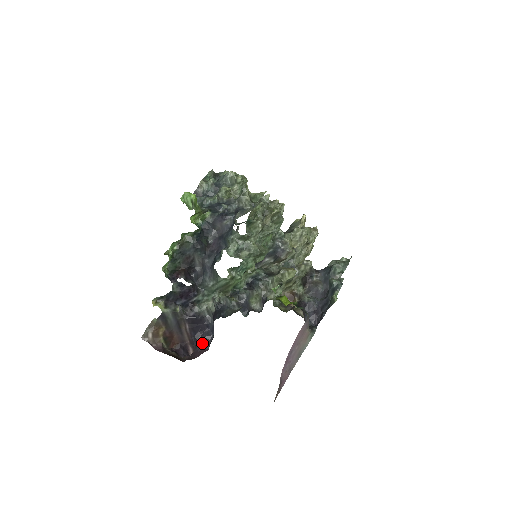
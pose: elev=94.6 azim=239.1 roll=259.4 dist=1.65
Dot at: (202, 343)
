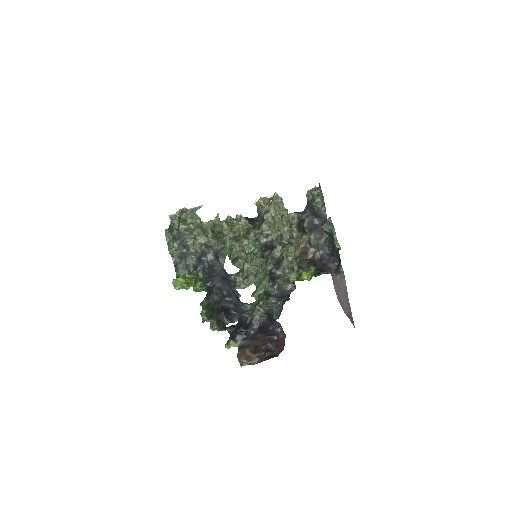
Dot at: (278, 334)
